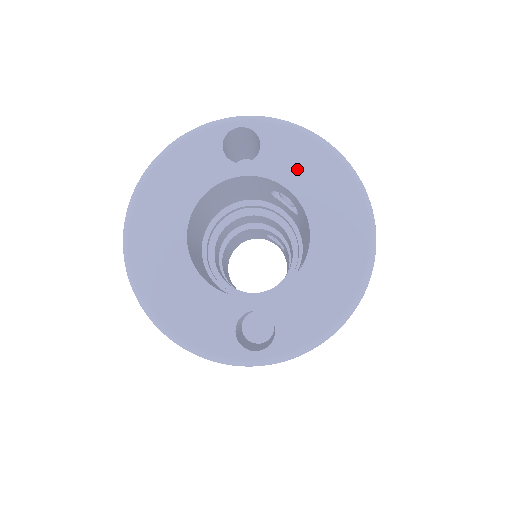
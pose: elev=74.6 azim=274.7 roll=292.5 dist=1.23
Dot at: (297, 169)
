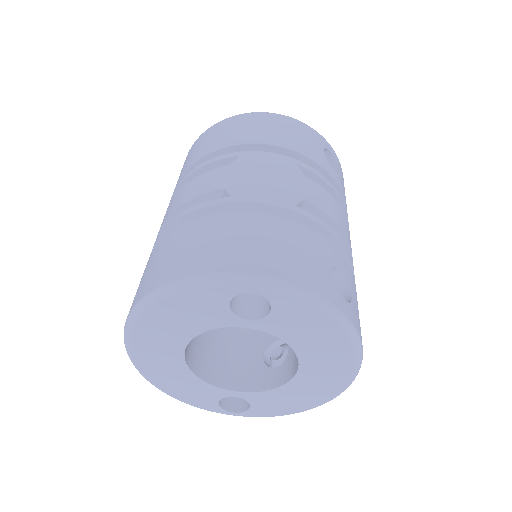
Dot at: (302, 334)
